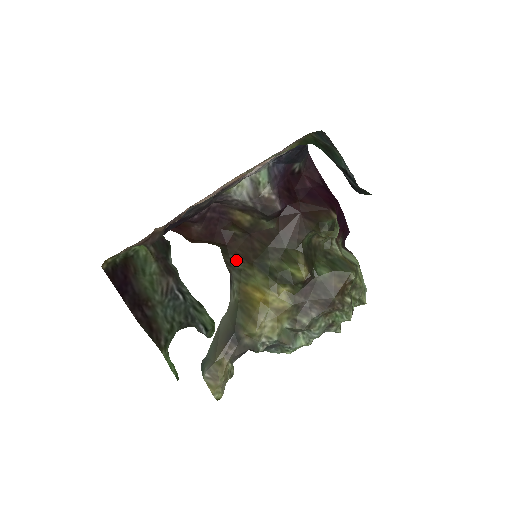
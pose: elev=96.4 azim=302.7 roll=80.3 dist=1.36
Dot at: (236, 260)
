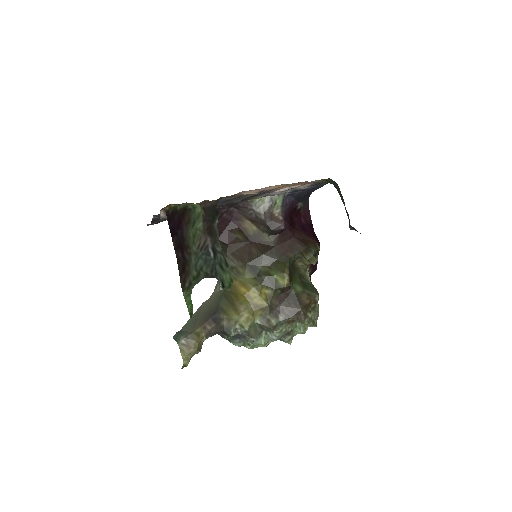
Dot at: (232, 258)
